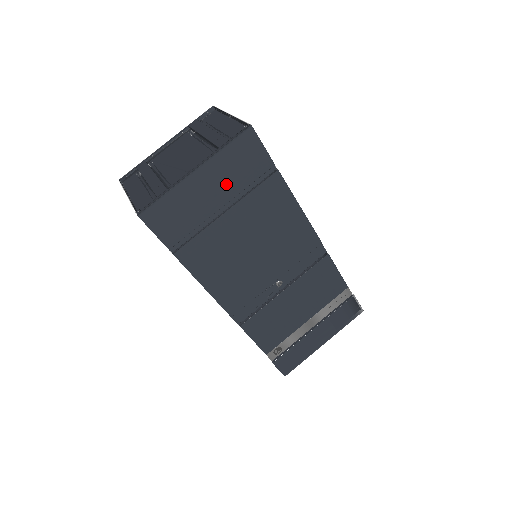
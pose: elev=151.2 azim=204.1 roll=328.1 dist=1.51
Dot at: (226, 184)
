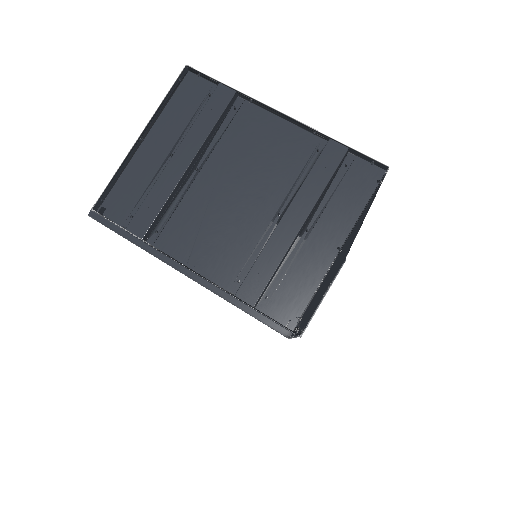
Dot at: occluded
